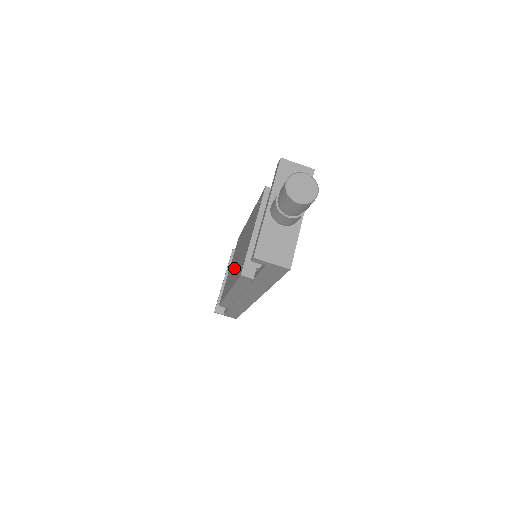
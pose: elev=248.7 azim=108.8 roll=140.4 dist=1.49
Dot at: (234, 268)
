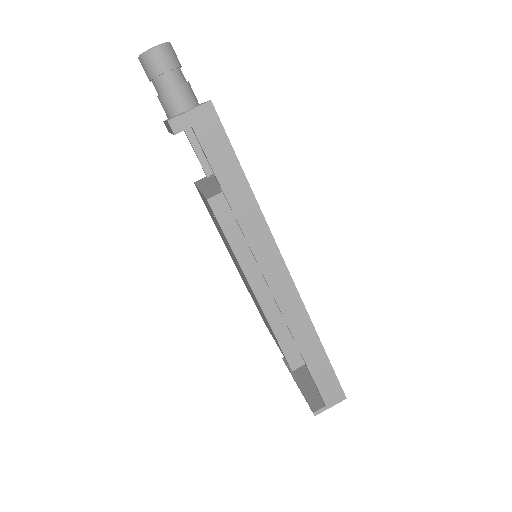
Dot at: occluded
